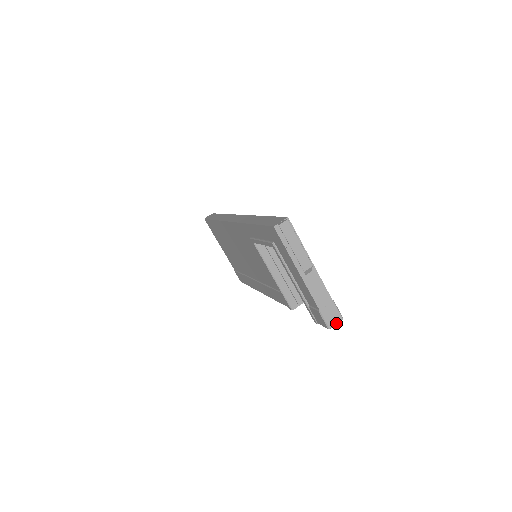
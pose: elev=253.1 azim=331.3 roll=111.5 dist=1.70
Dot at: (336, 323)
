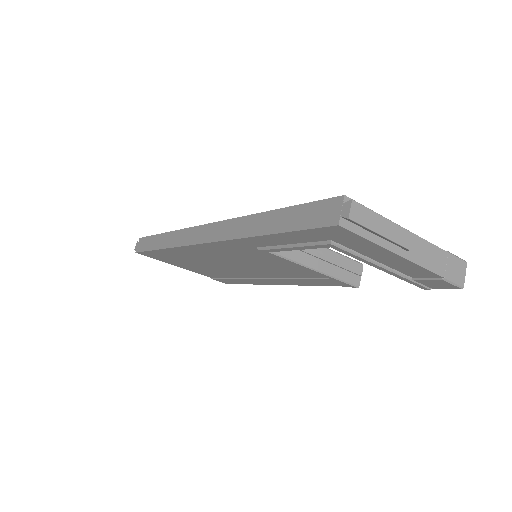
Dot at: (464, 274)
